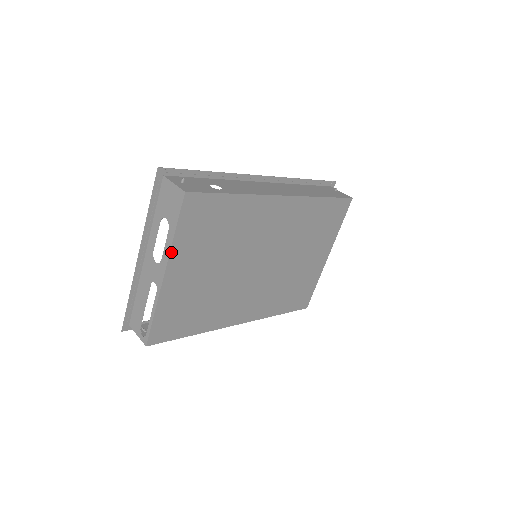
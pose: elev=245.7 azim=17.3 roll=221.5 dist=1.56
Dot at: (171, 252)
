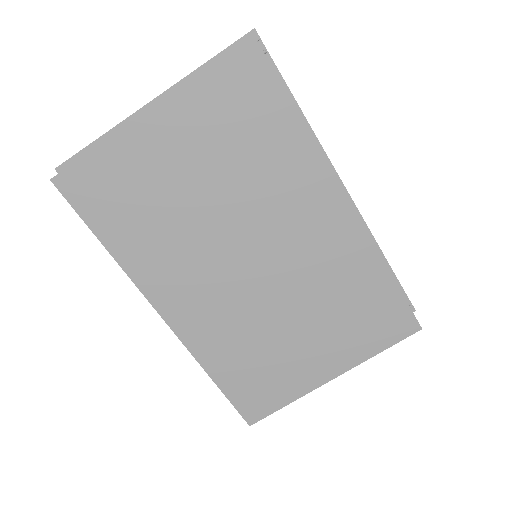
Dot at: (180, 91)
